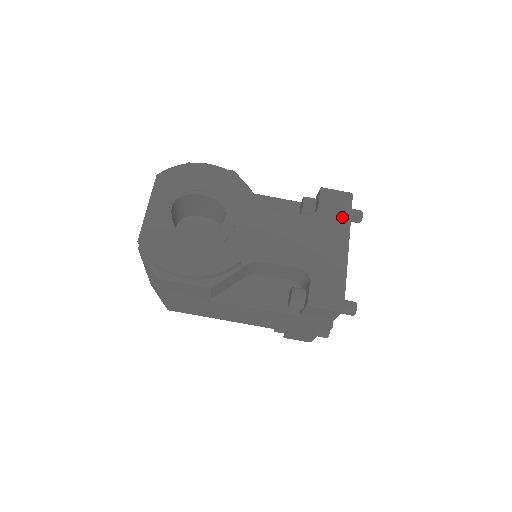
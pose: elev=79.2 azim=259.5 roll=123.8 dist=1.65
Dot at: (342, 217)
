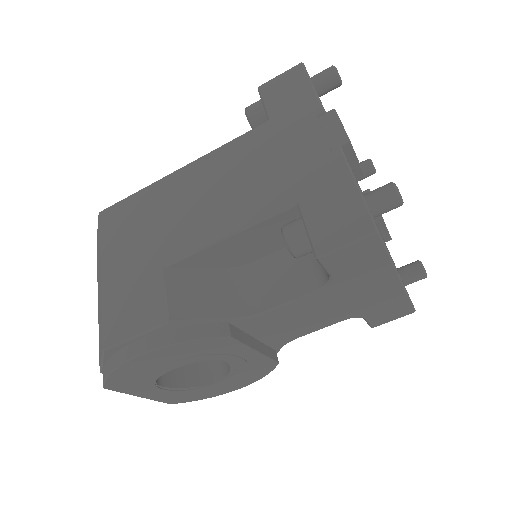
Dot at: (375, 264)
